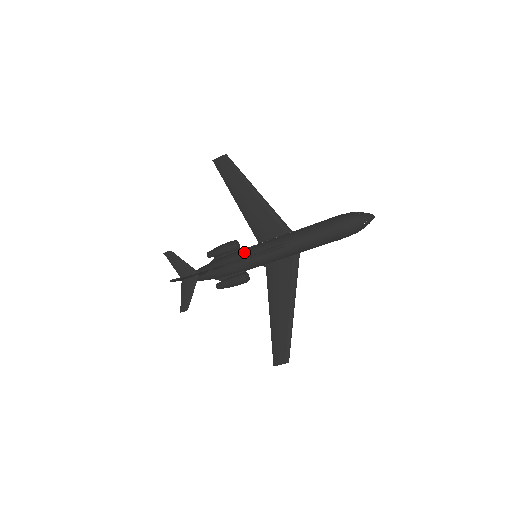
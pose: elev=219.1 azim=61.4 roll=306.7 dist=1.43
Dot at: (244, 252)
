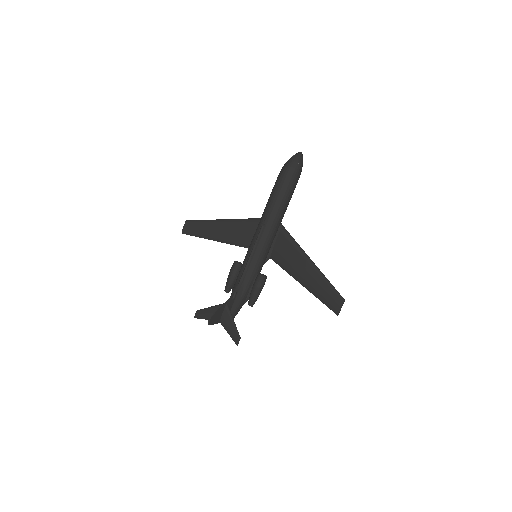
Dot at: (245, 260)
